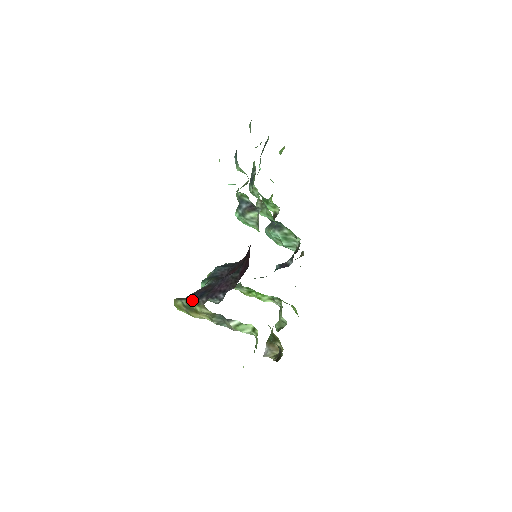
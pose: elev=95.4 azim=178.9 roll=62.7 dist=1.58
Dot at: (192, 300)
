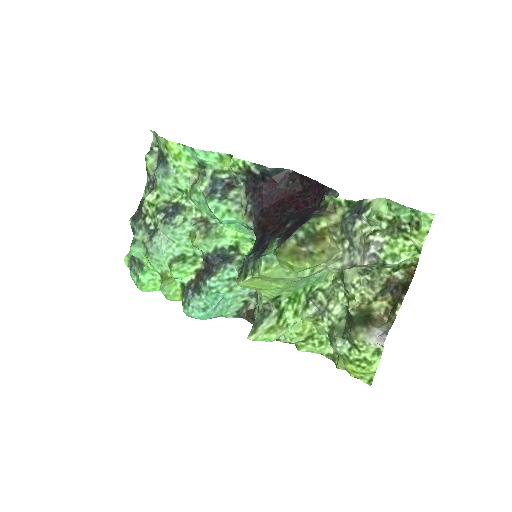
Dot at: (305, 222)
